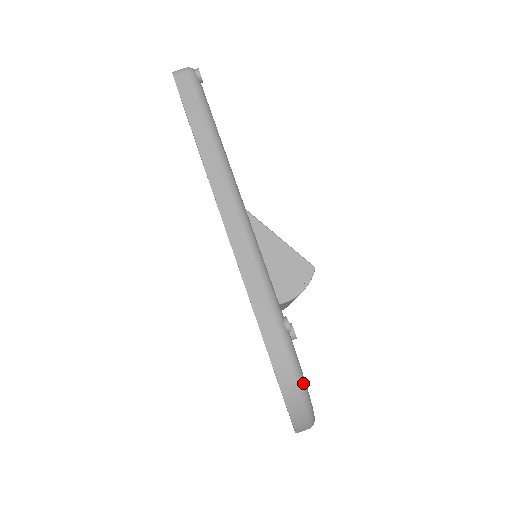
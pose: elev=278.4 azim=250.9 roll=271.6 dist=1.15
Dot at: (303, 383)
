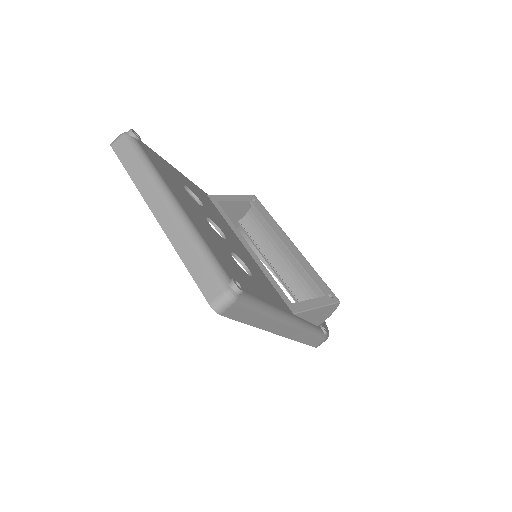
Dot at: occluded
